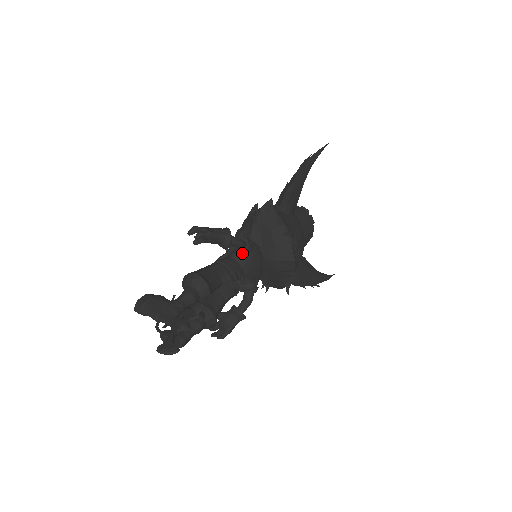
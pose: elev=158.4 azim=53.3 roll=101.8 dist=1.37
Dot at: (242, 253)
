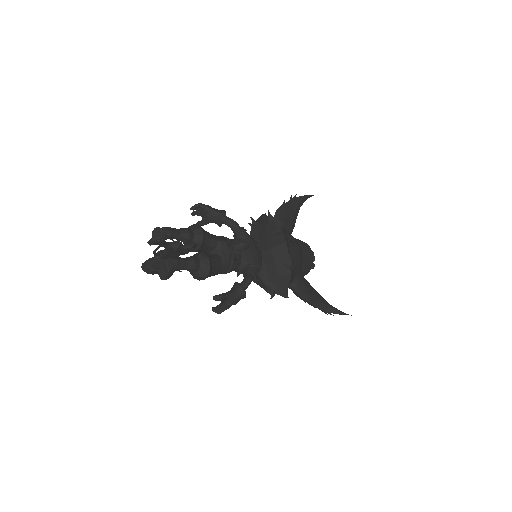
Dot at: (239, 238)
